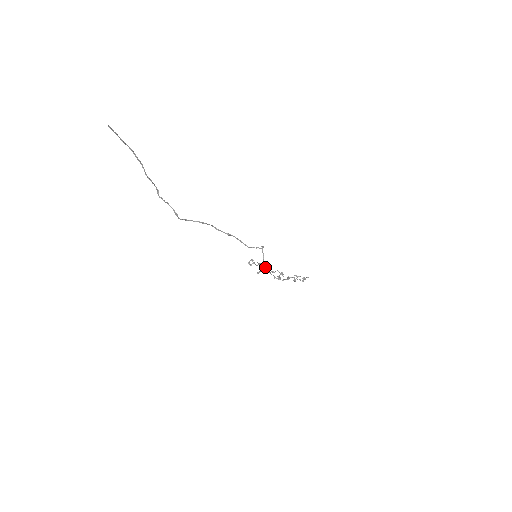
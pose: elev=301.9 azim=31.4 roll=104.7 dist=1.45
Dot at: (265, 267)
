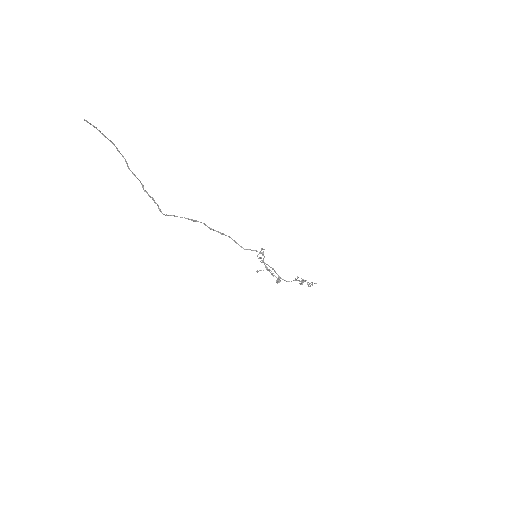
Dot at: occluded
